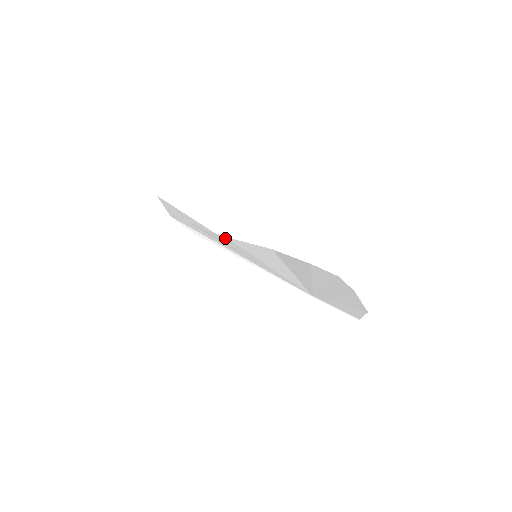
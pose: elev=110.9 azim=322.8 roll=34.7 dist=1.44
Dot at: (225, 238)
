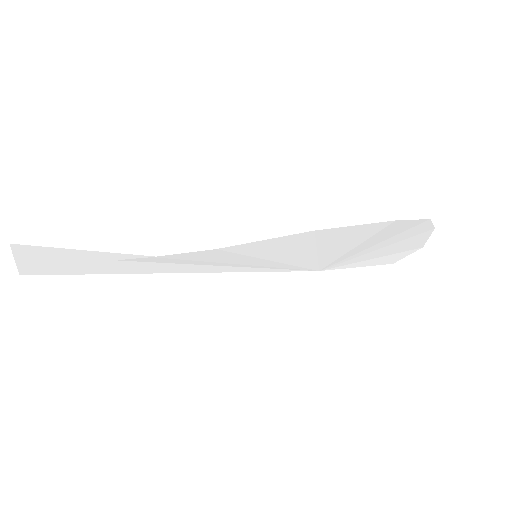
Dot at: (212, 252)
